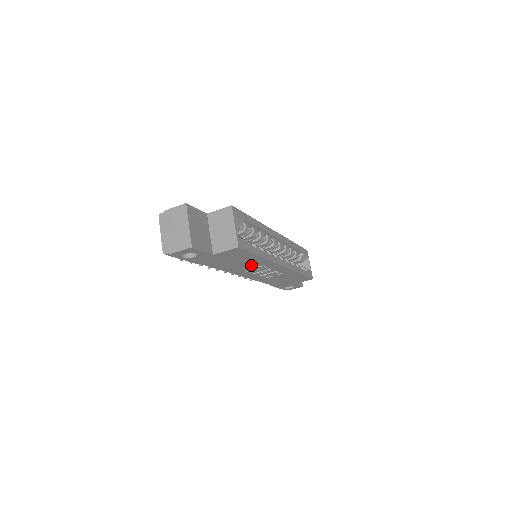
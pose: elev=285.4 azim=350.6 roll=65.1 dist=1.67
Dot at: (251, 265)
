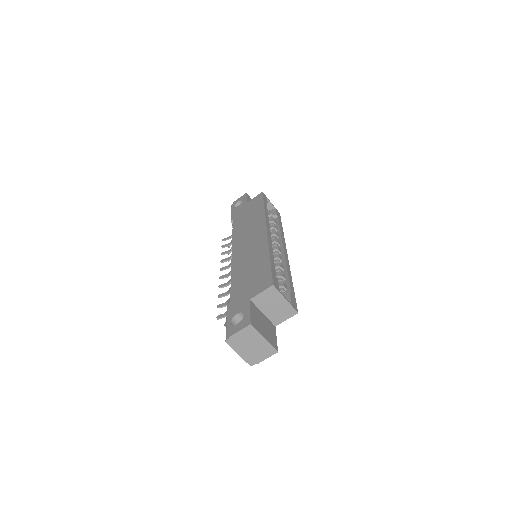
Dot at: occluded
